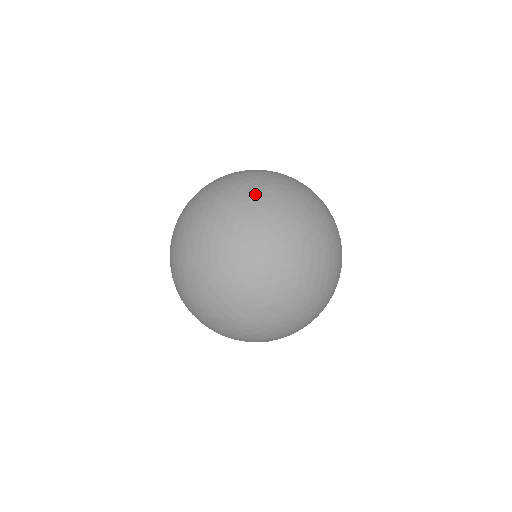
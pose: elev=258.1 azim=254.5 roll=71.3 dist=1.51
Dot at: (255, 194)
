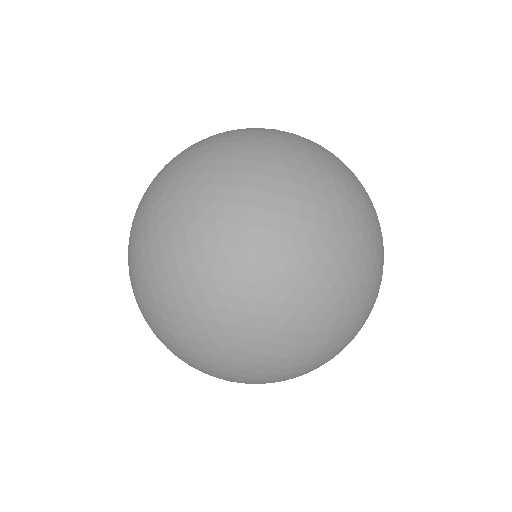
Dot at: (295, 145)
